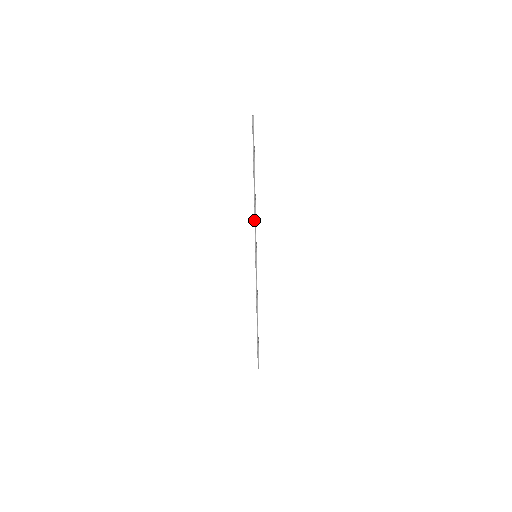
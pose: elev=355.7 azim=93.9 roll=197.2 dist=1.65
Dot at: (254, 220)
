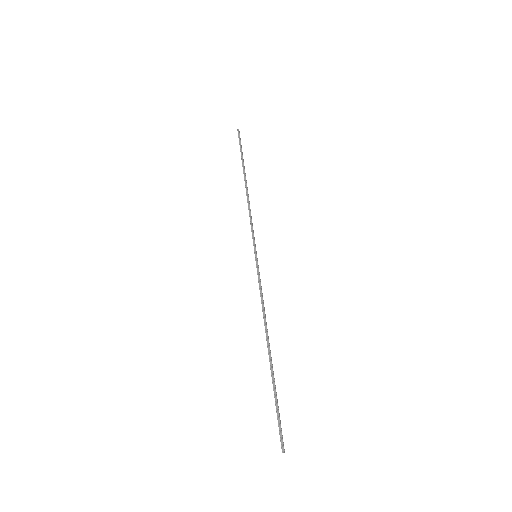
Dot at: (249, 215)
